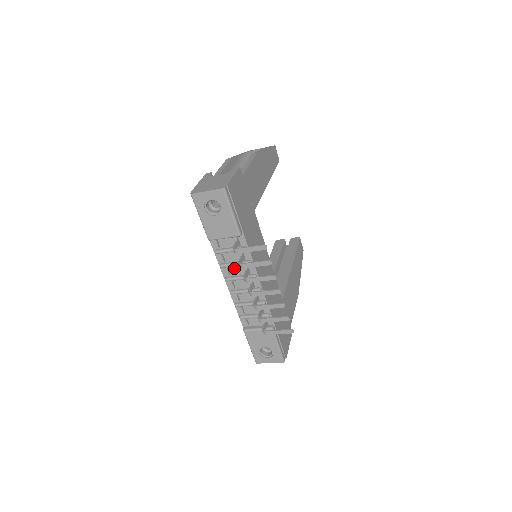
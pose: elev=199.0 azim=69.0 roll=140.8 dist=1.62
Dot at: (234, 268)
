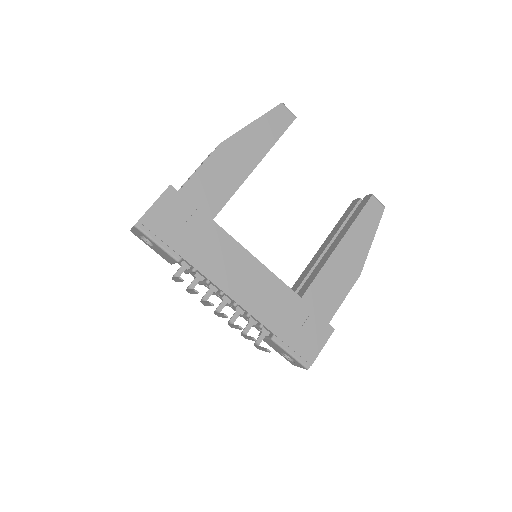
Dot at: (207, 284)
